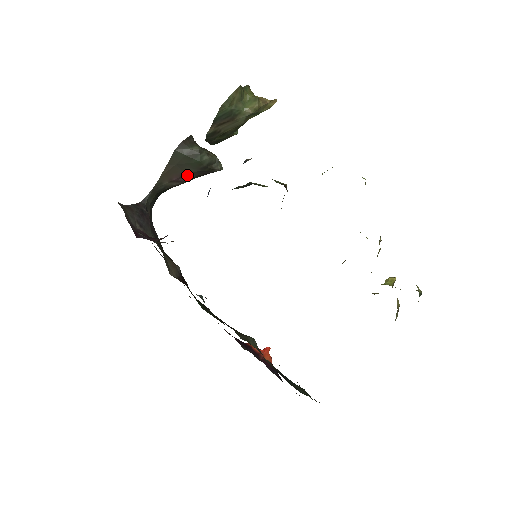
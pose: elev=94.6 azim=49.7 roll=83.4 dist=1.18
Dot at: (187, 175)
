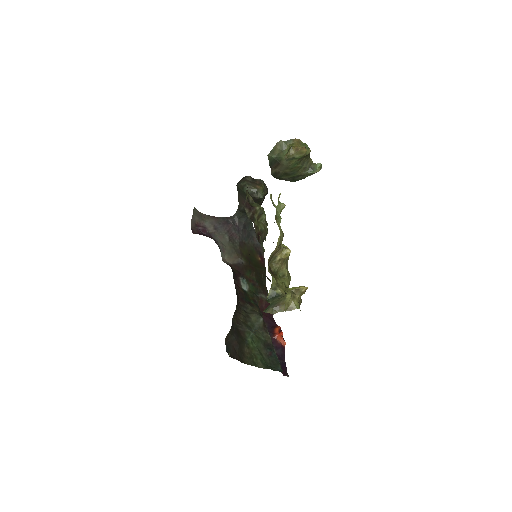
Dot at: occluded
